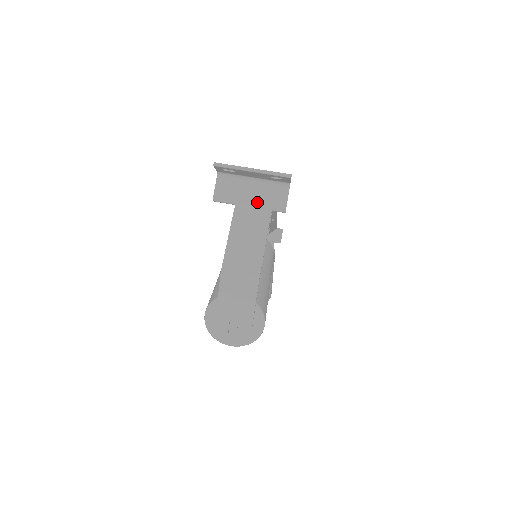
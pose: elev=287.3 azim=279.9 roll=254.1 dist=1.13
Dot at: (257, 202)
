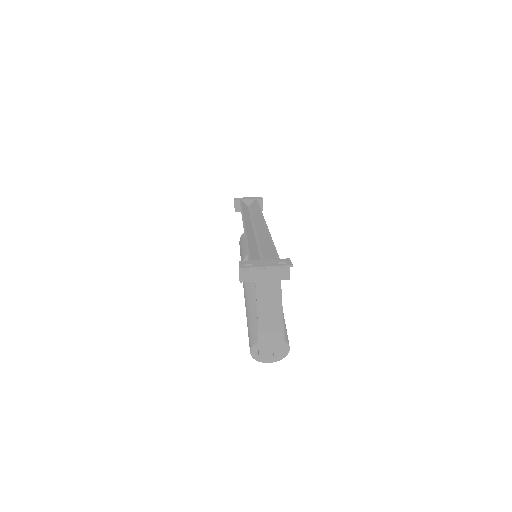
Dot at: (270, 277)
